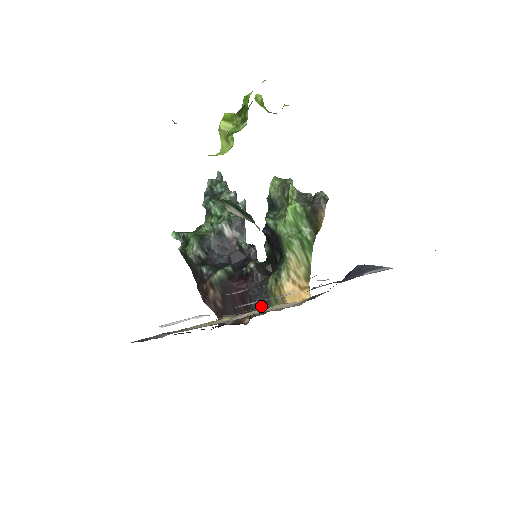
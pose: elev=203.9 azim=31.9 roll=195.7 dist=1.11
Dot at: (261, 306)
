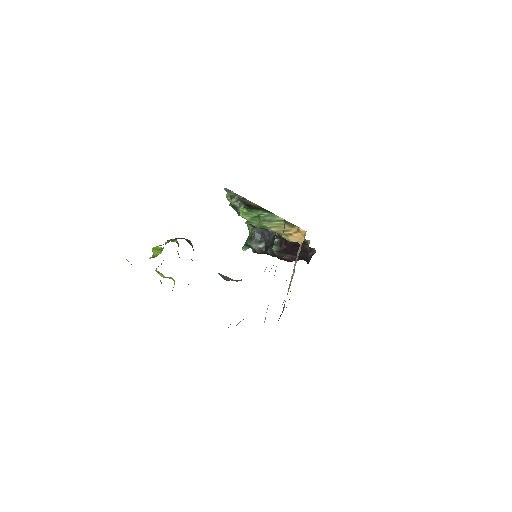
Dot at: (304, 245)
